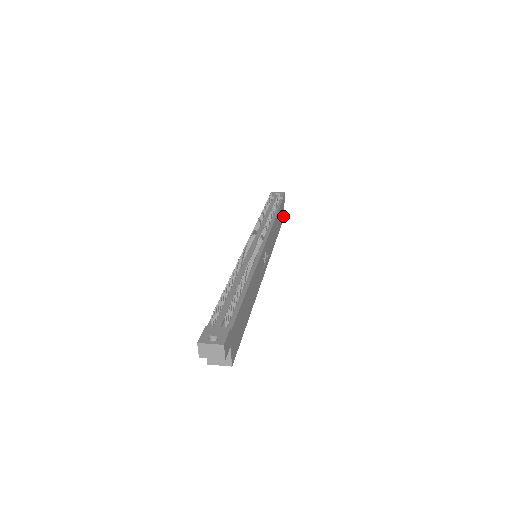
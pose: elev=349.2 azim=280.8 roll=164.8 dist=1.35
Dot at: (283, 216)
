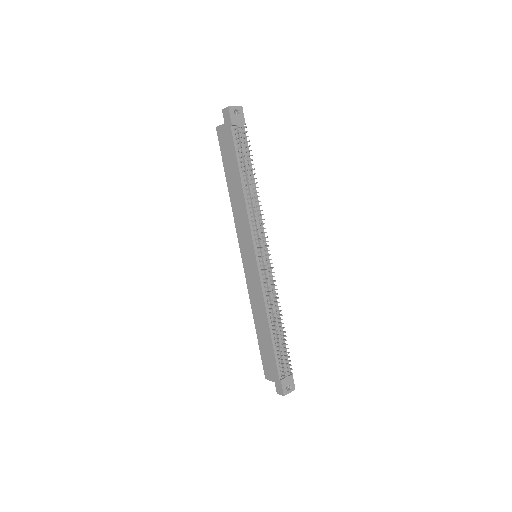
Dot at: occluded
